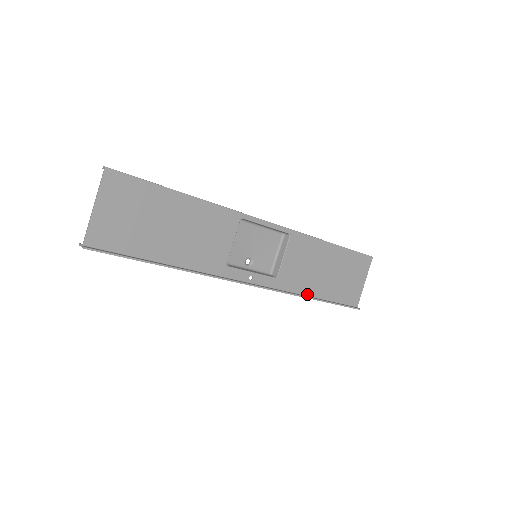
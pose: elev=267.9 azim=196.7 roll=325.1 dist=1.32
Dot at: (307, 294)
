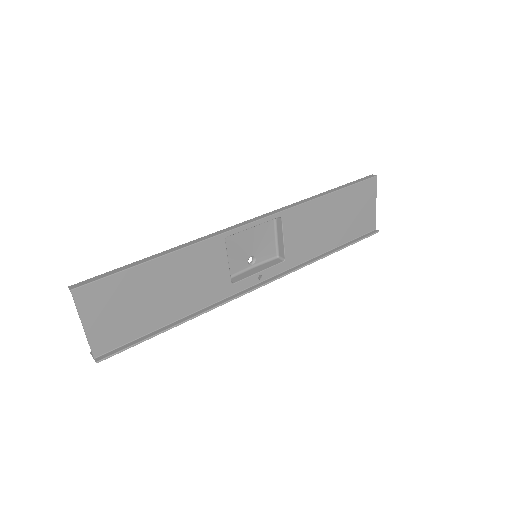
Dot at: (320, 253)
